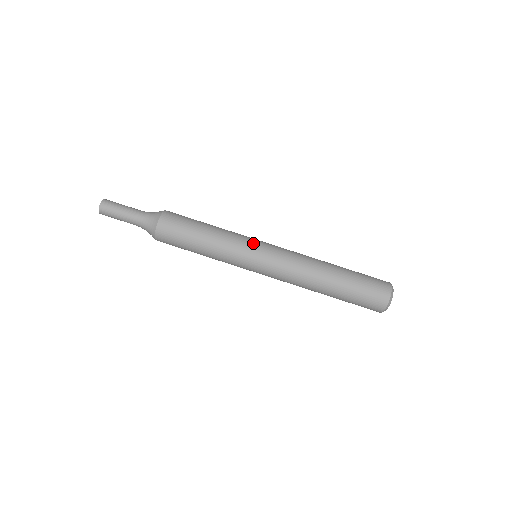
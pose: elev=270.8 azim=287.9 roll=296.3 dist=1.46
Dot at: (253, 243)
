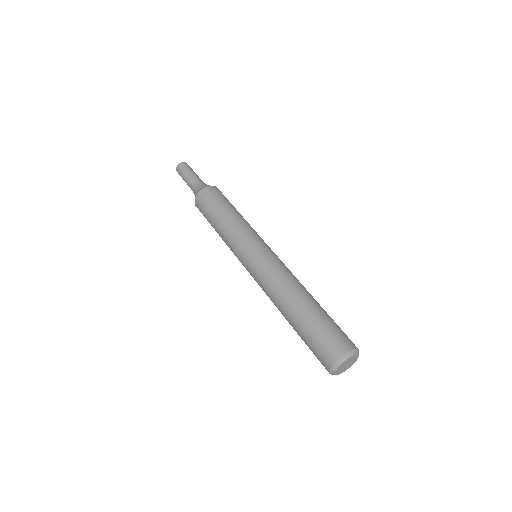
Dot at: (262, 240)
